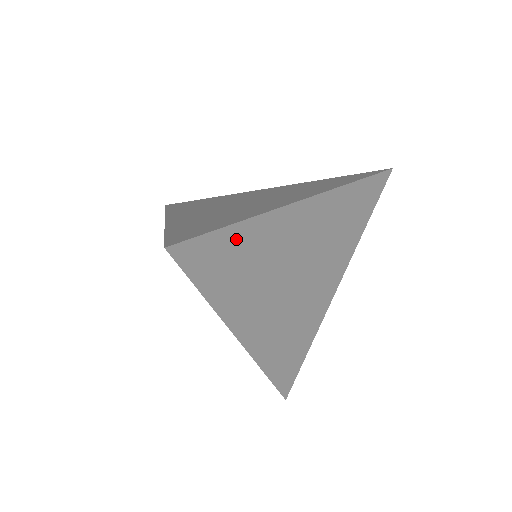
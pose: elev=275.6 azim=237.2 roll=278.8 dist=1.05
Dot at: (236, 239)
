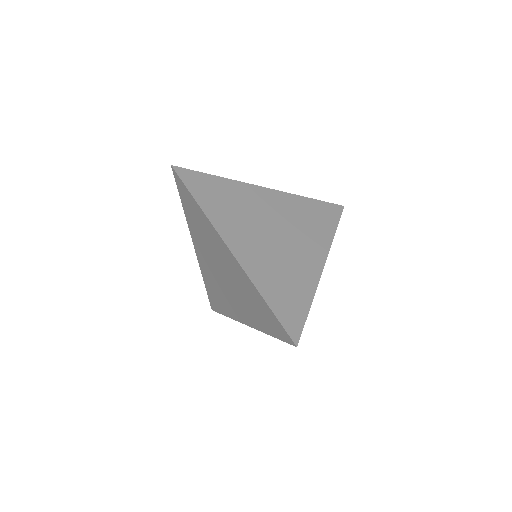
Dot at: (217, 184)
